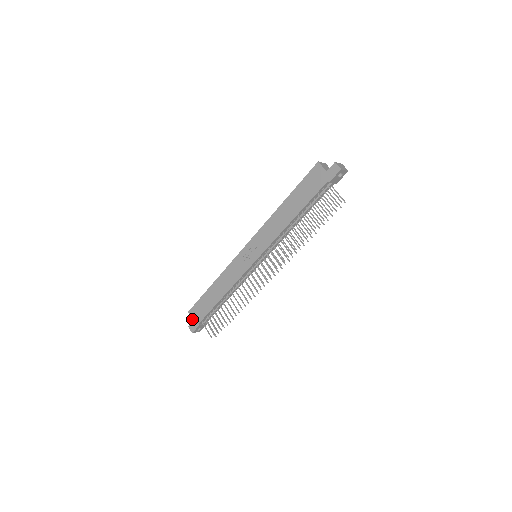
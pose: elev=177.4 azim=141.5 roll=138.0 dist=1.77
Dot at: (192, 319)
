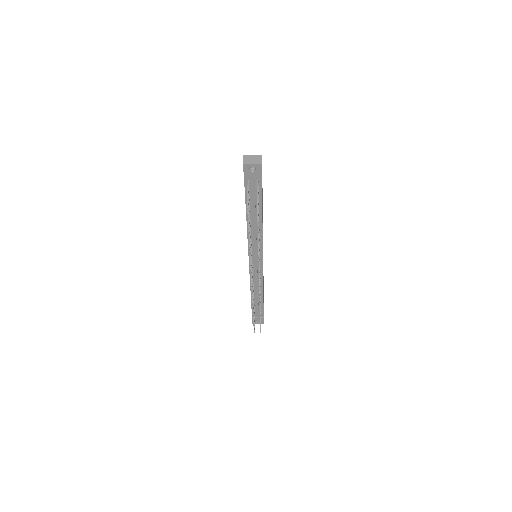
Dot at: occluded
